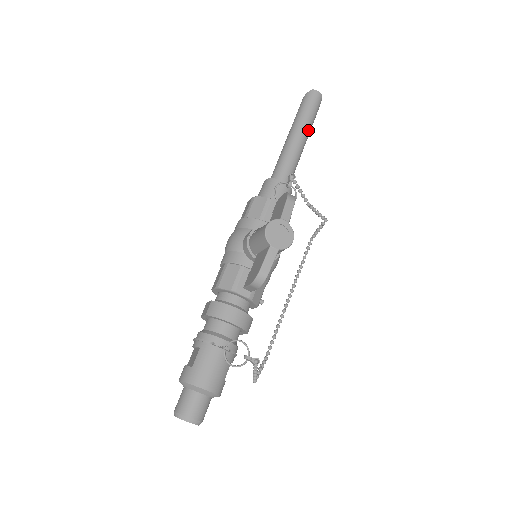
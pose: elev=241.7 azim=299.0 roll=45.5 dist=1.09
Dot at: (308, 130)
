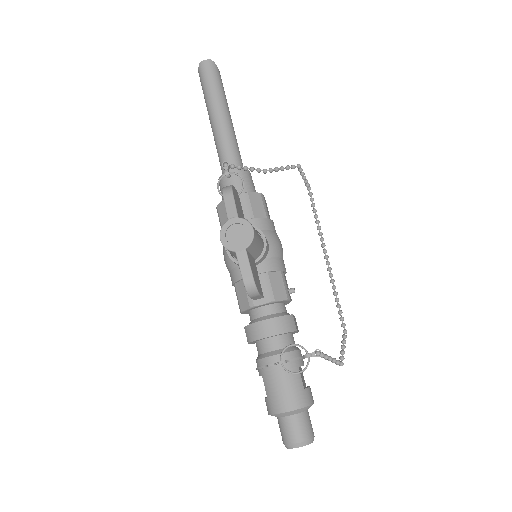
Dot at: (221, 103)
